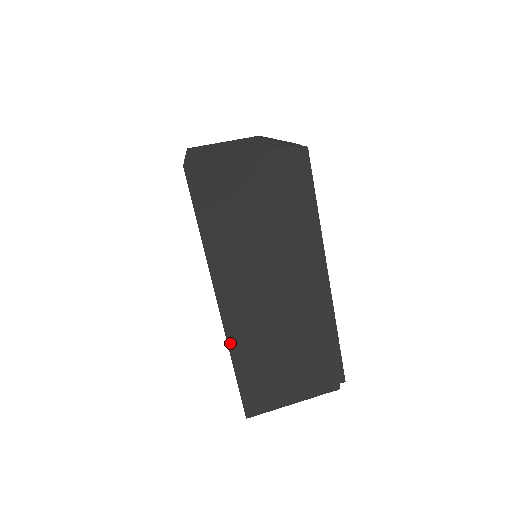
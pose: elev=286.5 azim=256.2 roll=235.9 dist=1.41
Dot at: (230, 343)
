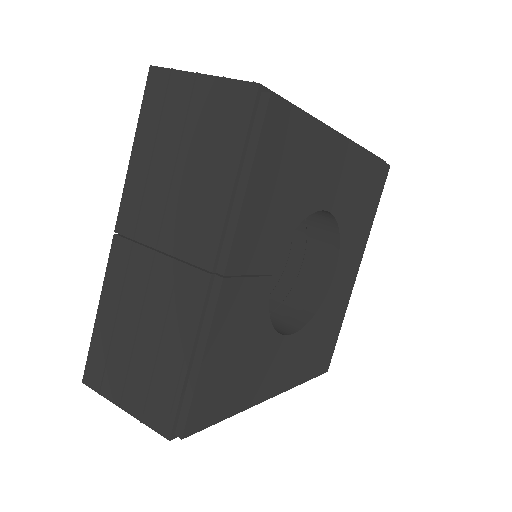
Dot at: occluded
